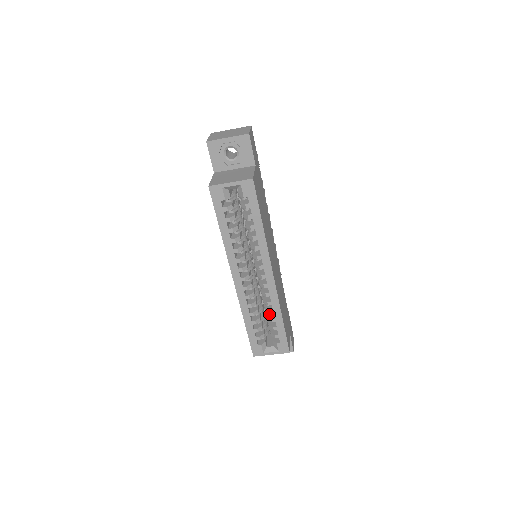
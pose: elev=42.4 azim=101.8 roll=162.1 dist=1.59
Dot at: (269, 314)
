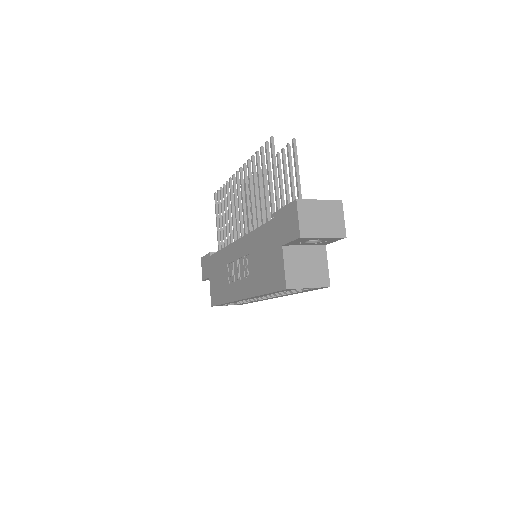
Dot at: occluded
